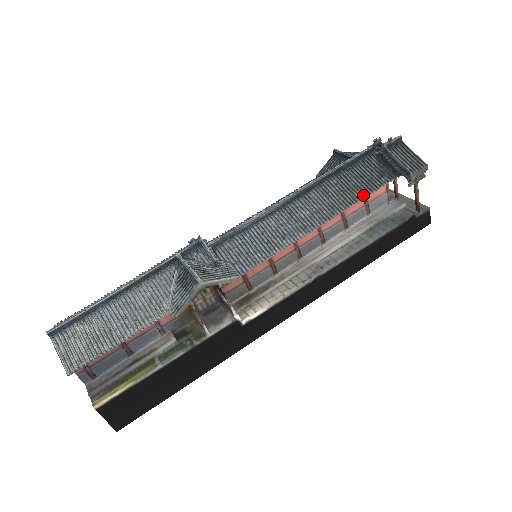
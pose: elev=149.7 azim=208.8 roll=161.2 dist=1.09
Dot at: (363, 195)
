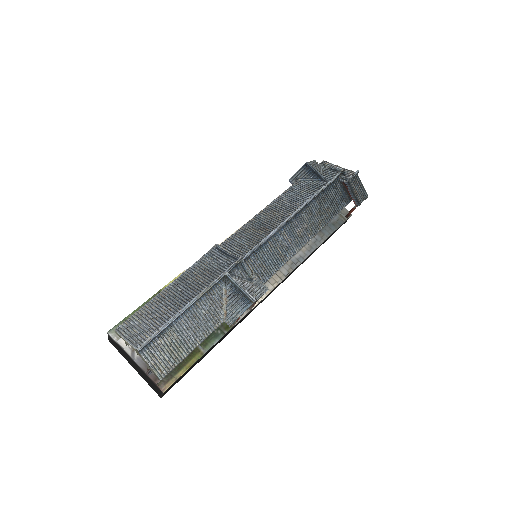
Dot at: (332, 216)
